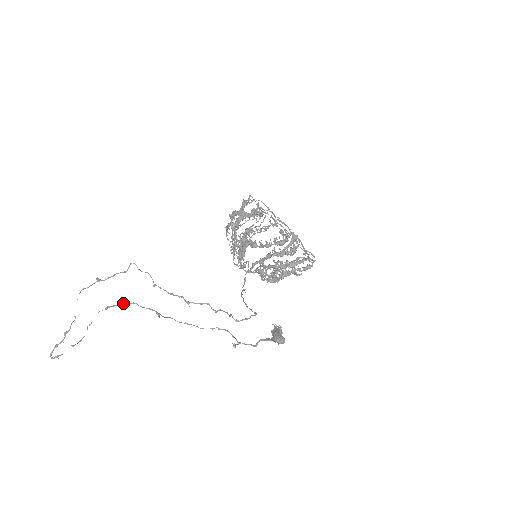
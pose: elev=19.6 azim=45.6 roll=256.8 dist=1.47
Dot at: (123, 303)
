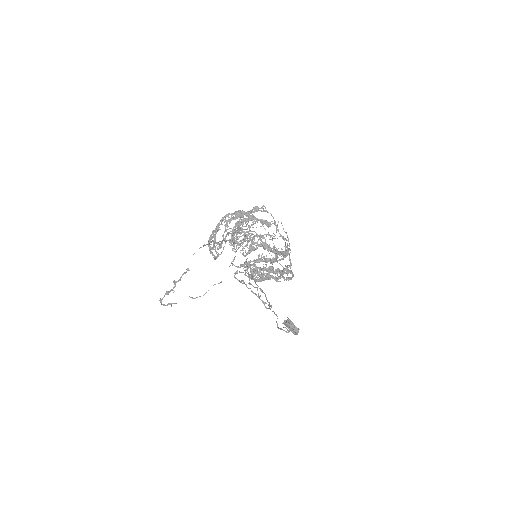
Dot at: occluded
